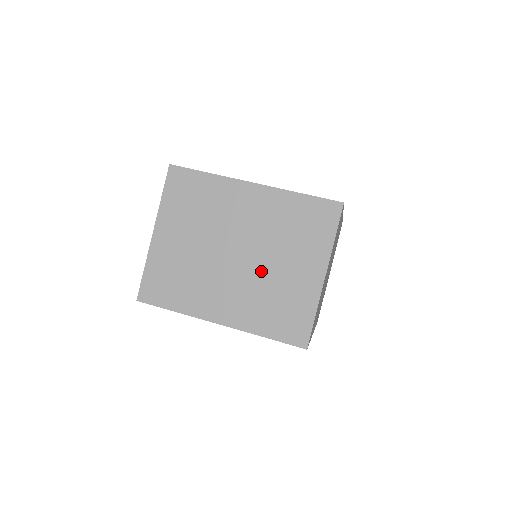
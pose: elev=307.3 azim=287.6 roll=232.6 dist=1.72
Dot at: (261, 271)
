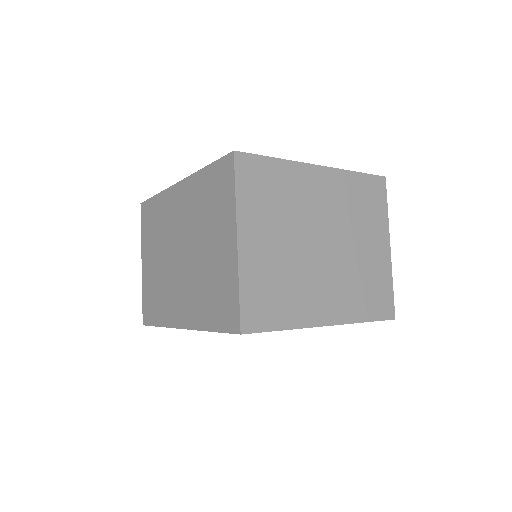
Dot at: (347, 256)
